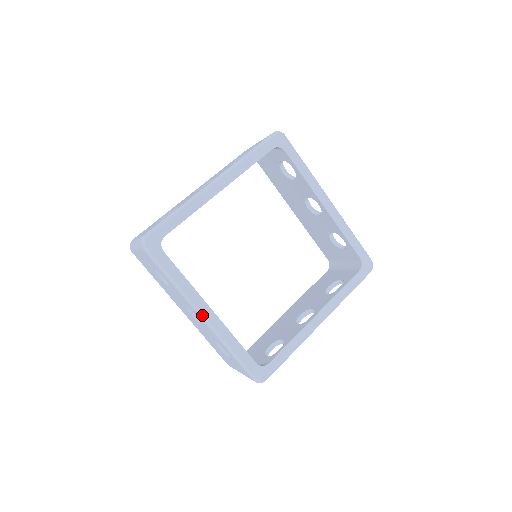
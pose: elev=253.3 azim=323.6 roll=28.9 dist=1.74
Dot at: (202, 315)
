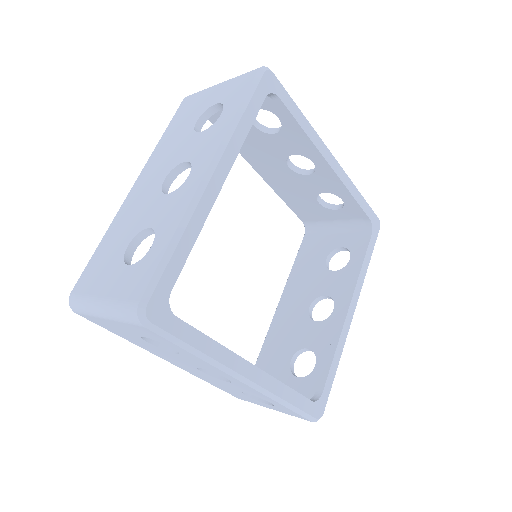
Dot at: (212, 171)
